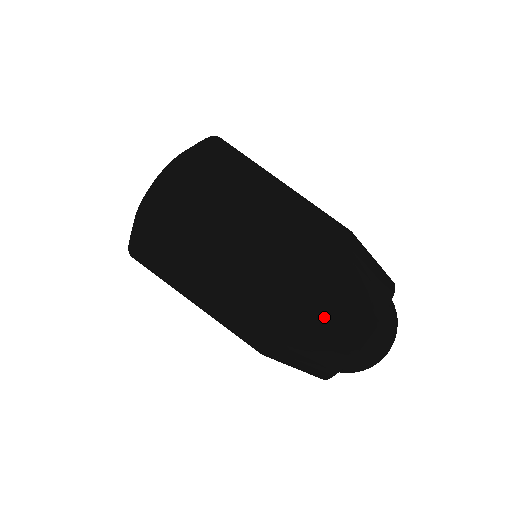
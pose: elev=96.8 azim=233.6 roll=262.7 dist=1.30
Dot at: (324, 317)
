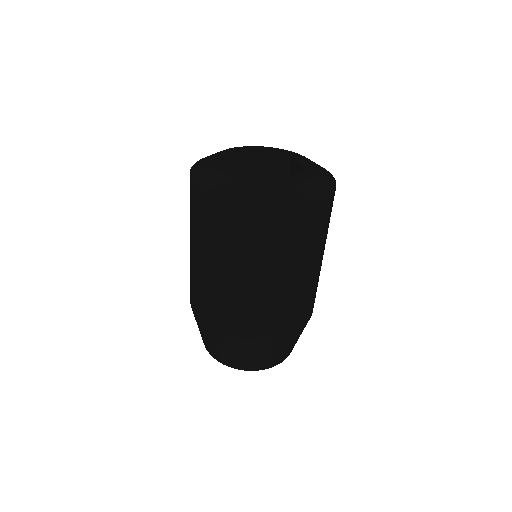
Dot at: (291, 342)
